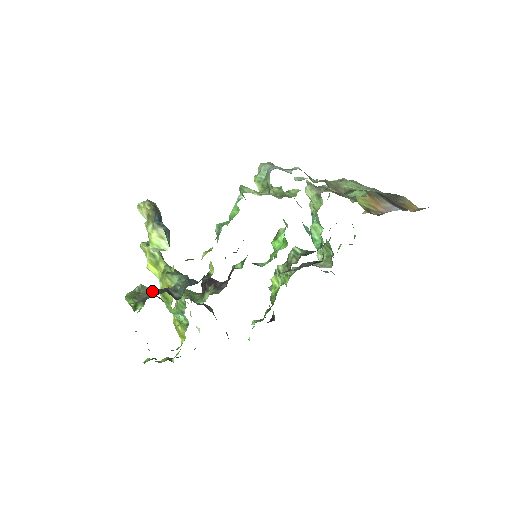
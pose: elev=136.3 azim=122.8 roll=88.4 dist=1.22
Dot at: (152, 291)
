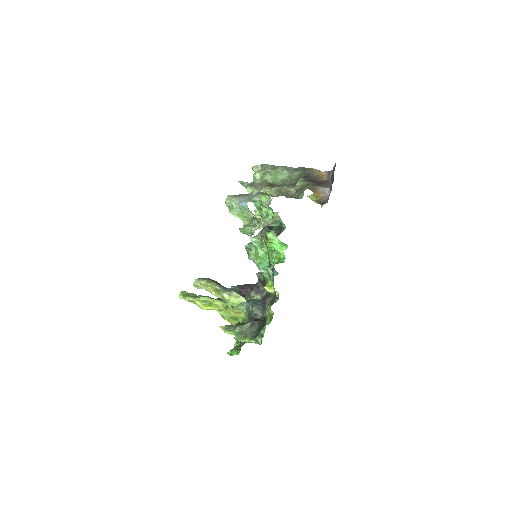
Dot at: (248, 326)
